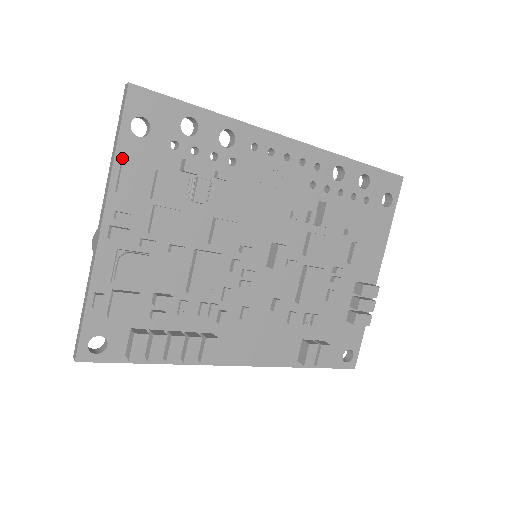
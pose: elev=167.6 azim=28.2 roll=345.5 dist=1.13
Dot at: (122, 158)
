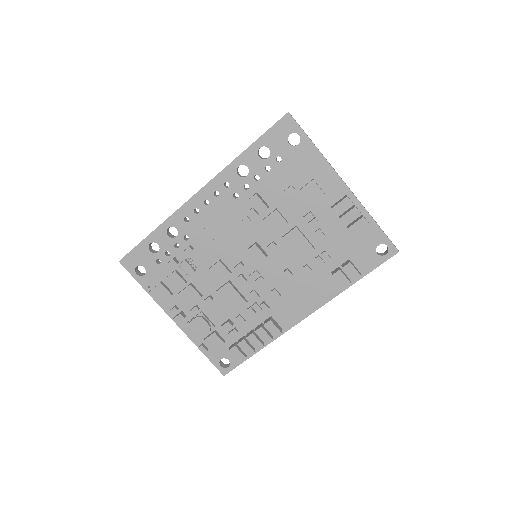
Dot at: (149, 289)
